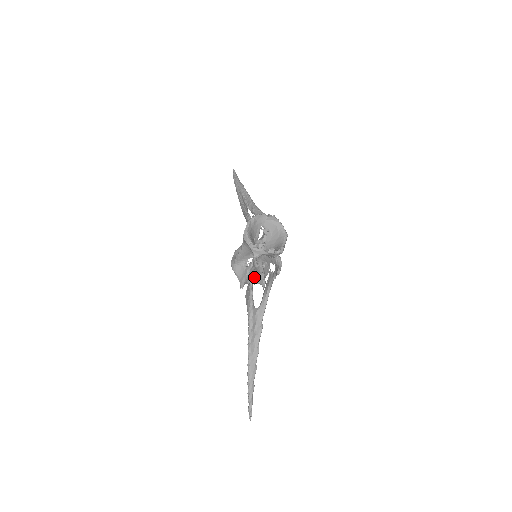
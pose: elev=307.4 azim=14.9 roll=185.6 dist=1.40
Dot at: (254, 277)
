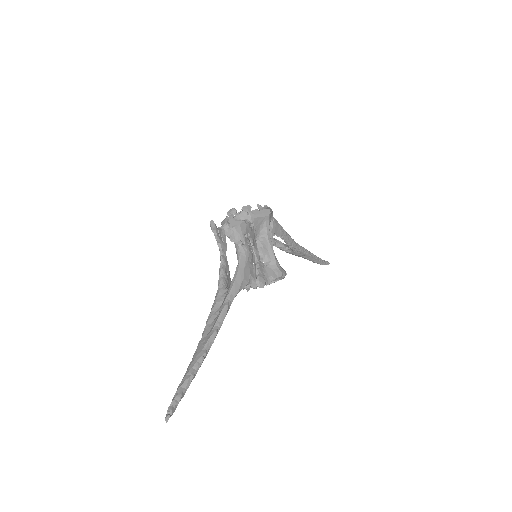
Dot at: occluded
